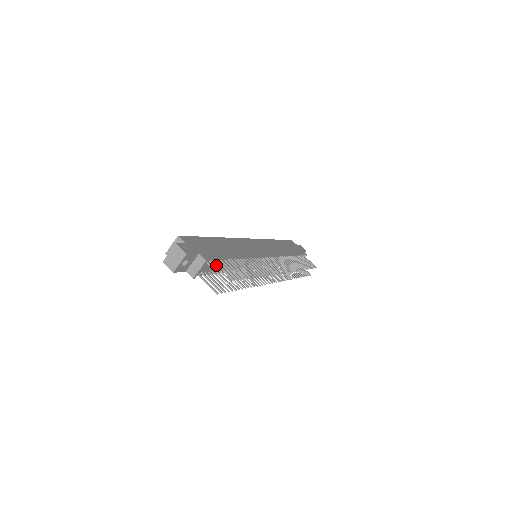
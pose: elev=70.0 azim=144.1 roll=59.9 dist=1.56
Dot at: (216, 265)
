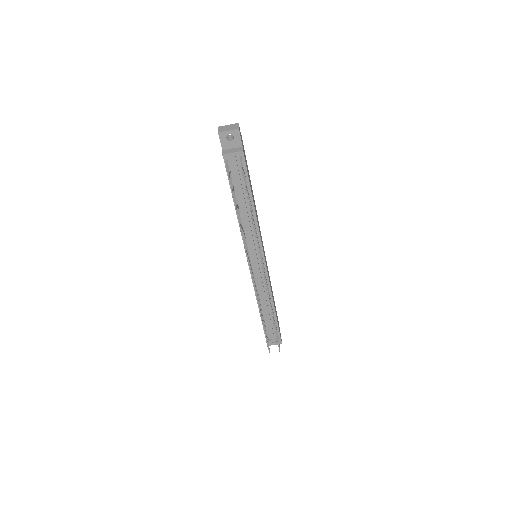
Dot at: (240, 178)
